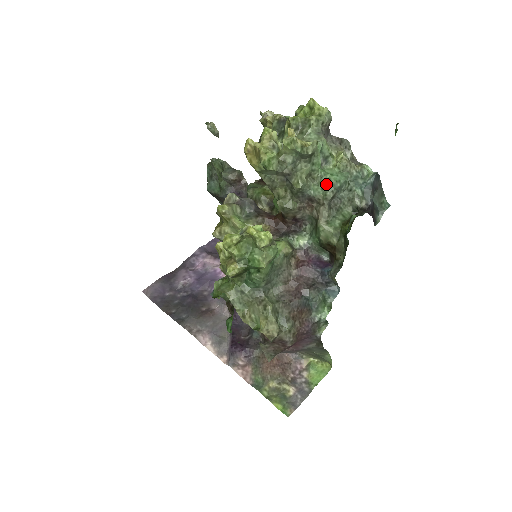
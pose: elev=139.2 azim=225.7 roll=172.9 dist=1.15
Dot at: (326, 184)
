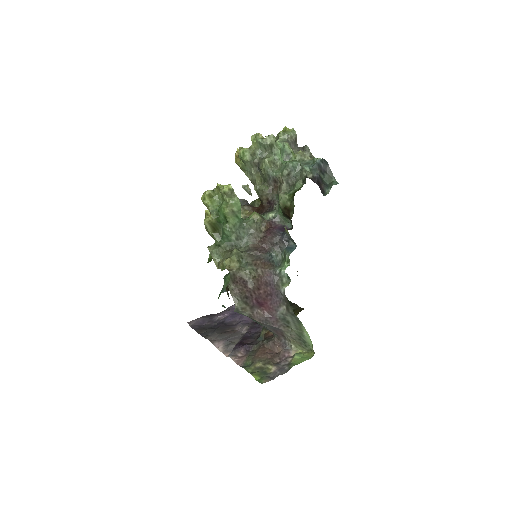
Dot at: (284, 167)
